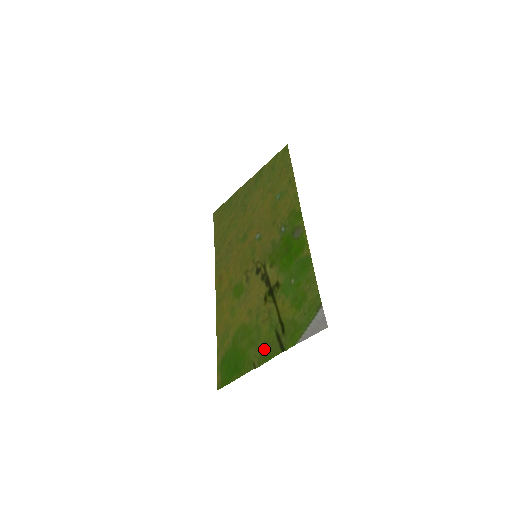
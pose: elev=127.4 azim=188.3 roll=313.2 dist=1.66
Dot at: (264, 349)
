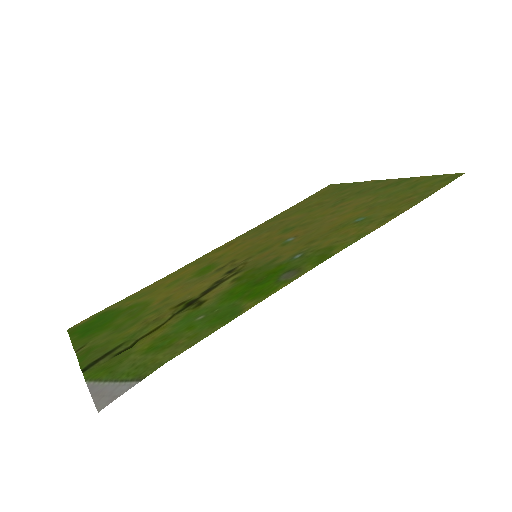
Dot at: (98, 345)
